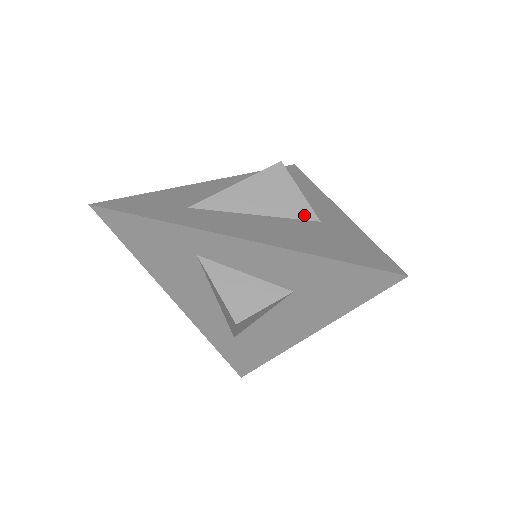
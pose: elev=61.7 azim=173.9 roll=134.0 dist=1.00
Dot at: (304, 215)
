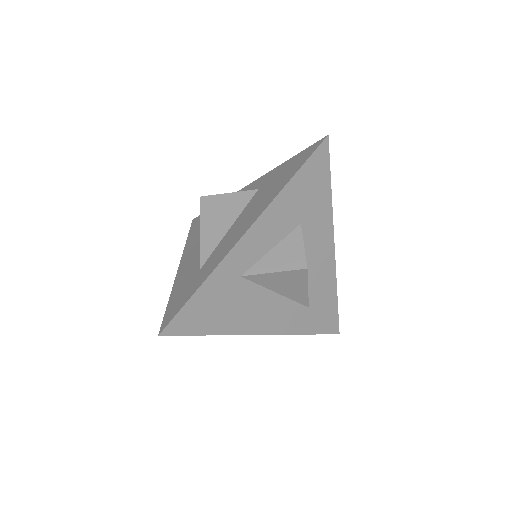
Dot at: (248, 197)
